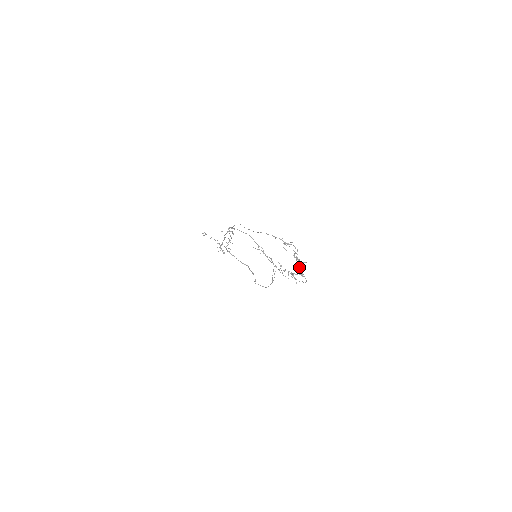
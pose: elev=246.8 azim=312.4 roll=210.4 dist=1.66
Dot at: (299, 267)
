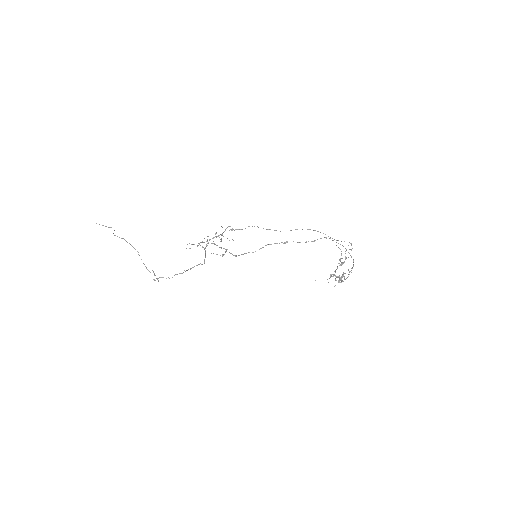
Dot at: occluded
